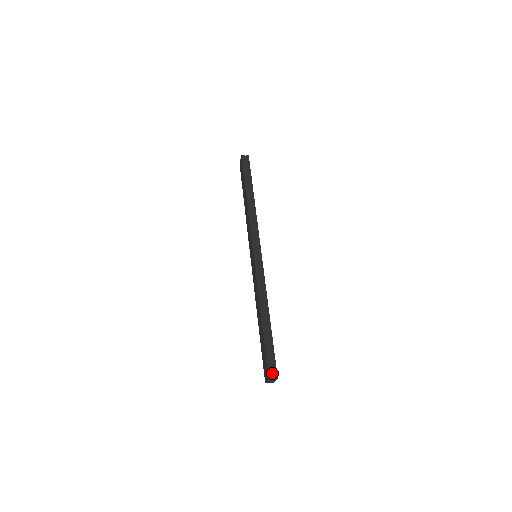
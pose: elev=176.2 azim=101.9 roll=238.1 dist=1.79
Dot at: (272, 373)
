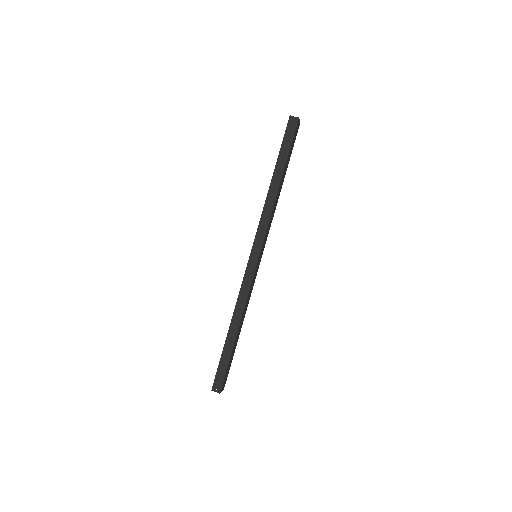
Dot at: (217, 386)
